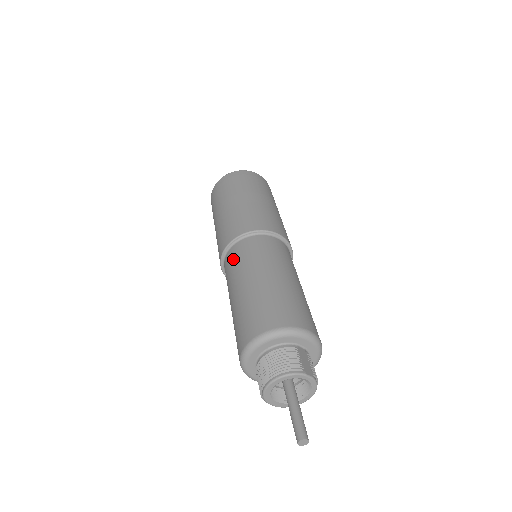
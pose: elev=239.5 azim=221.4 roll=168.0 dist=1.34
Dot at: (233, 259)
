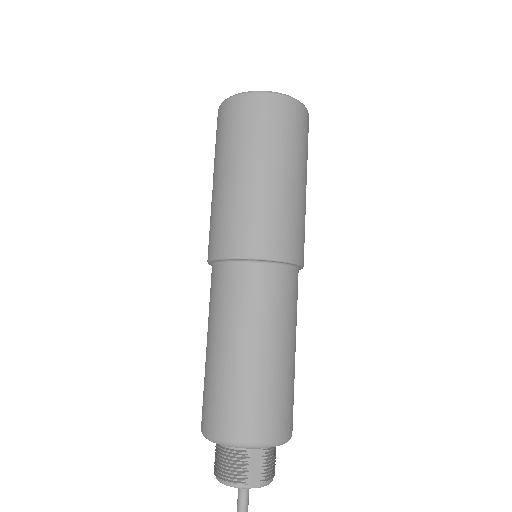
Dot at: (211, 289)
